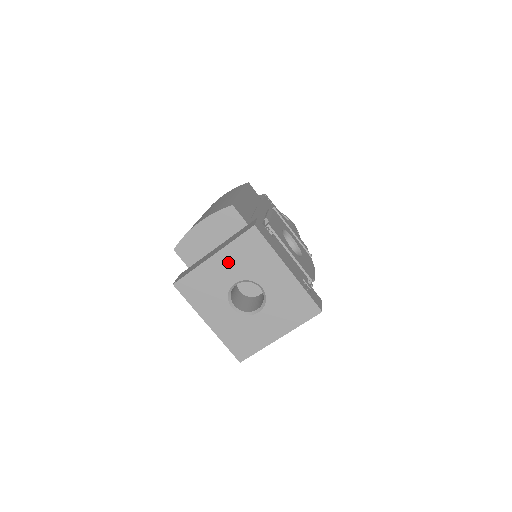
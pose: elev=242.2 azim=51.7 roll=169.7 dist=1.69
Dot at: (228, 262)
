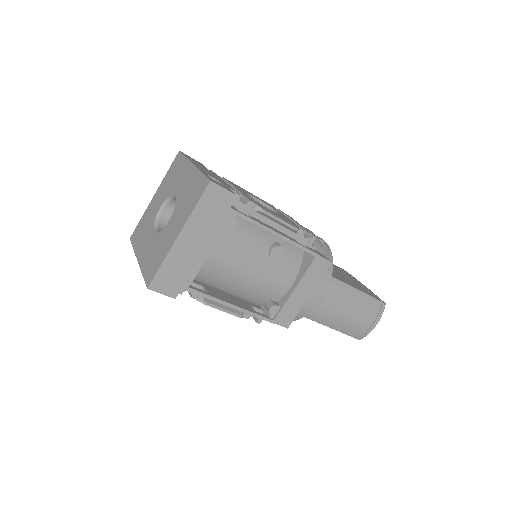
Dot at: (161, 192)
